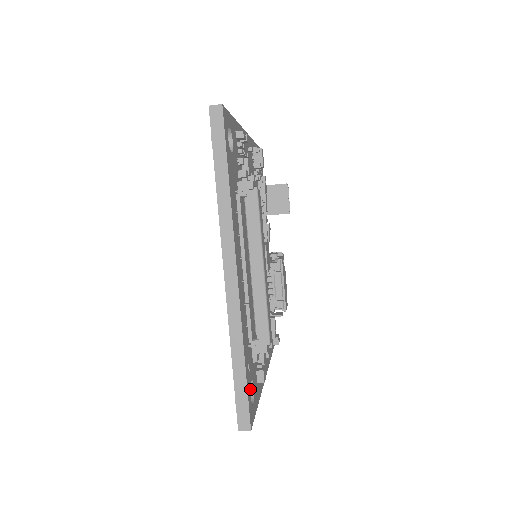
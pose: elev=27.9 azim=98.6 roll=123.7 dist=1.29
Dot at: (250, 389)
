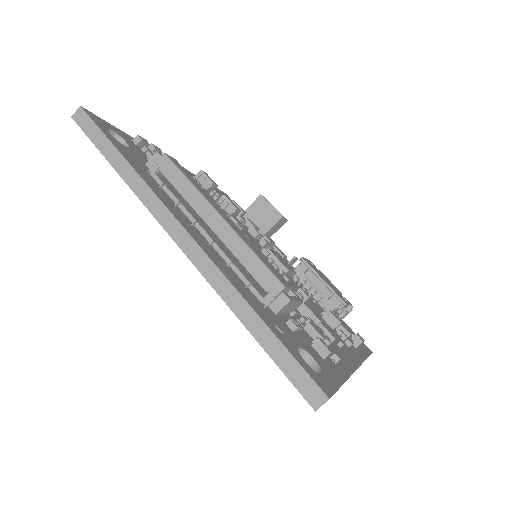
Dot at: (299, 354)
